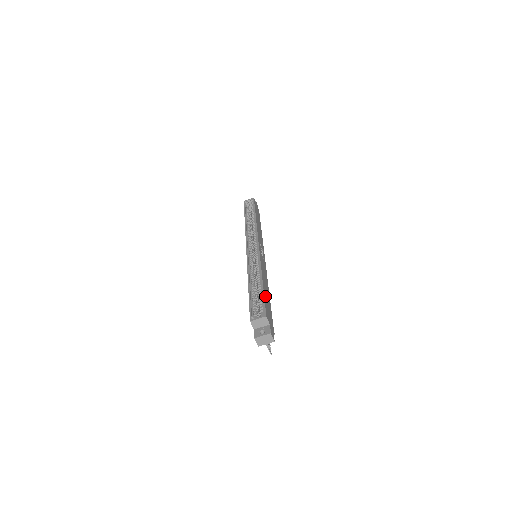
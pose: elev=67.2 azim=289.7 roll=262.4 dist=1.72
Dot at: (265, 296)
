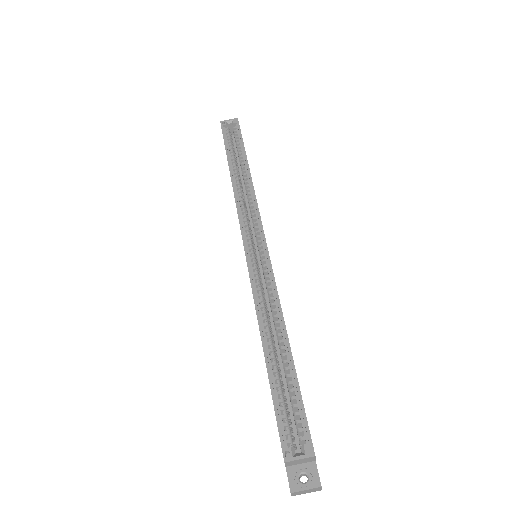
Dot at: (298, 386)
